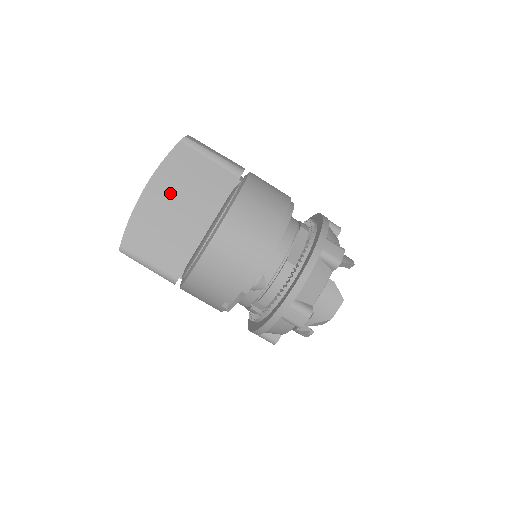
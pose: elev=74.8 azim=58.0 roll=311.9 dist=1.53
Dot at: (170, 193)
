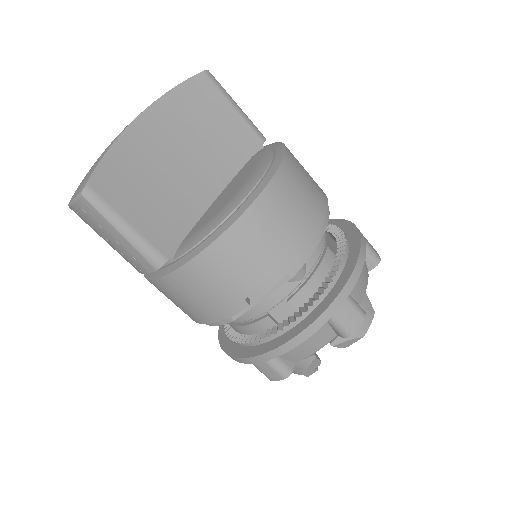
Dot at: (175, 133)
